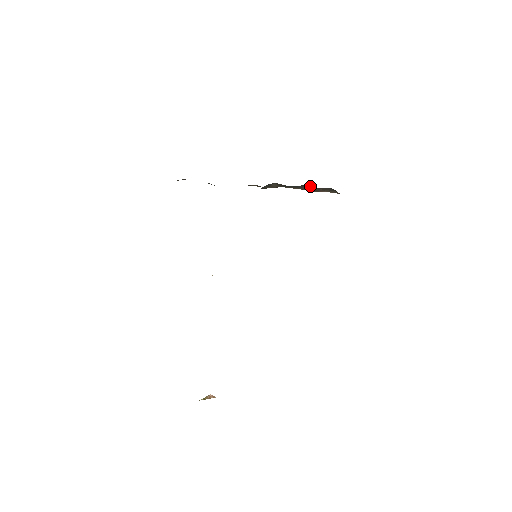
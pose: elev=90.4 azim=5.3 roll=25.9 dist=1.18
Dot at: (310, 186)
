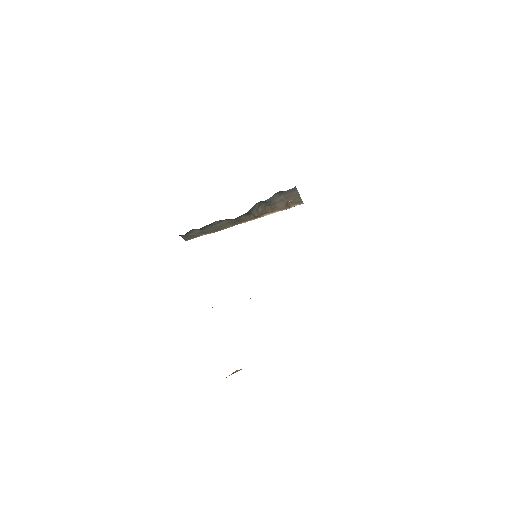
Dot at: (283, 193)
